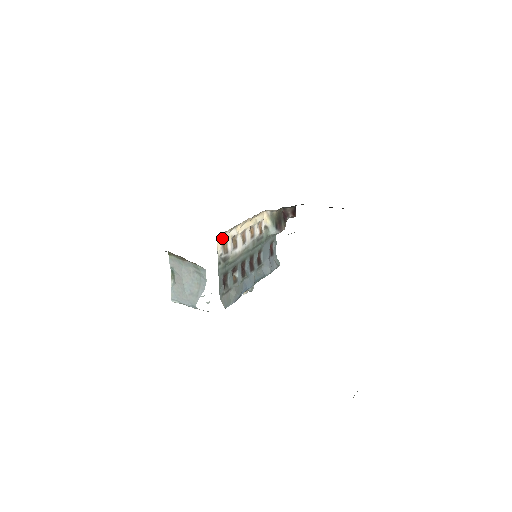
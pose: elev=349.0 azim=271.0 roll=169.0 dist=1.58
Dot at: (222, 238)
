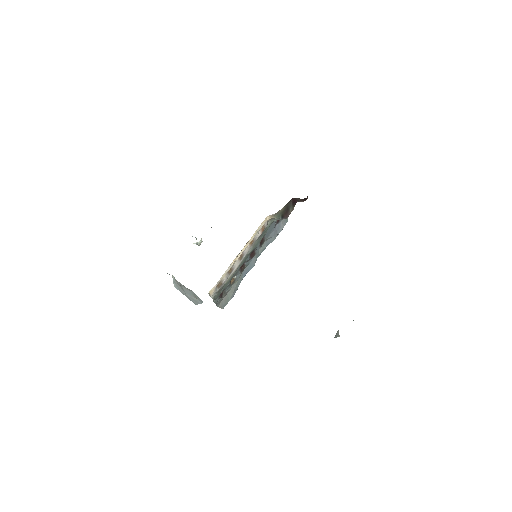
Dot at: (215, 286)
